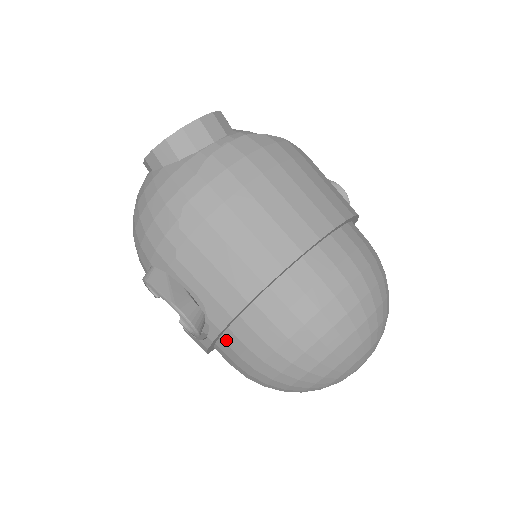
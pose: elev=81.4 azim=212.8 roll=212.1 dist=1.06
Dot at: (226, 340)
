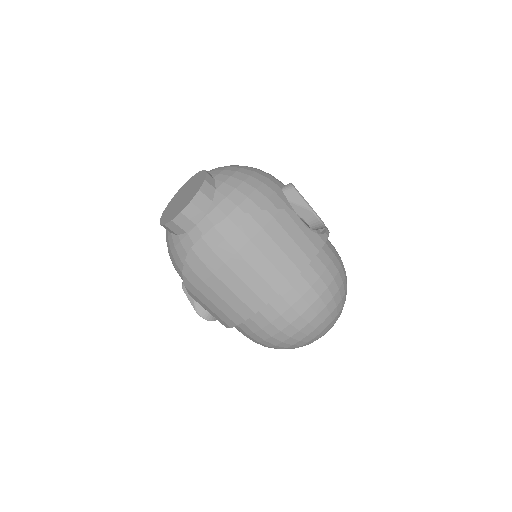
Dot at: occluded
